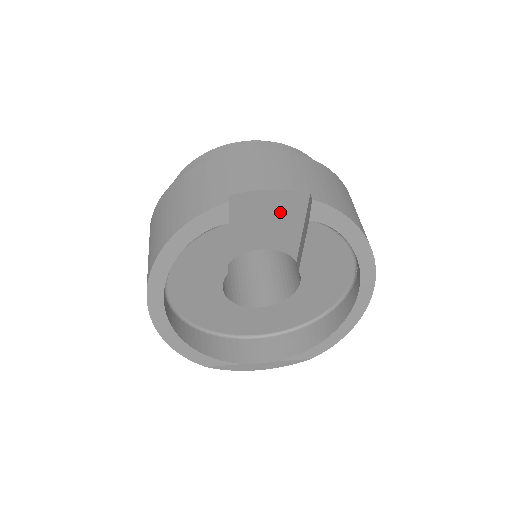
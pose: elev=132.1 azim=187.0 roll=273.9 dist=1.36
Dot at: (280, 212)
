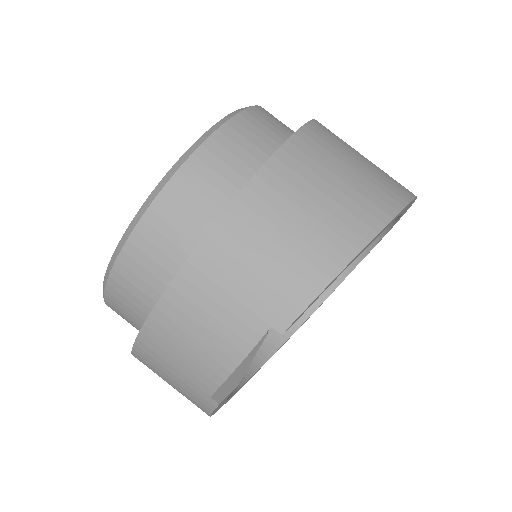
Dot at: occluded
